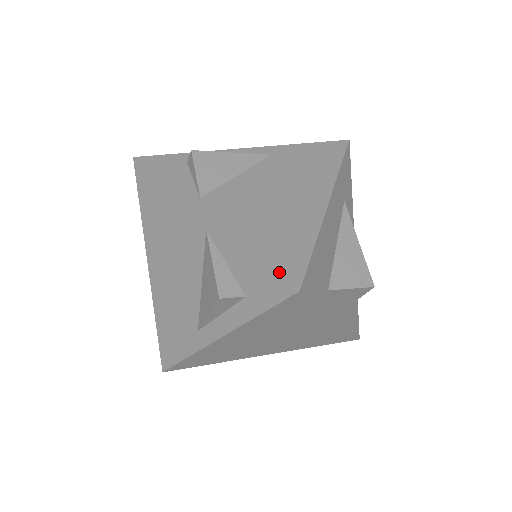
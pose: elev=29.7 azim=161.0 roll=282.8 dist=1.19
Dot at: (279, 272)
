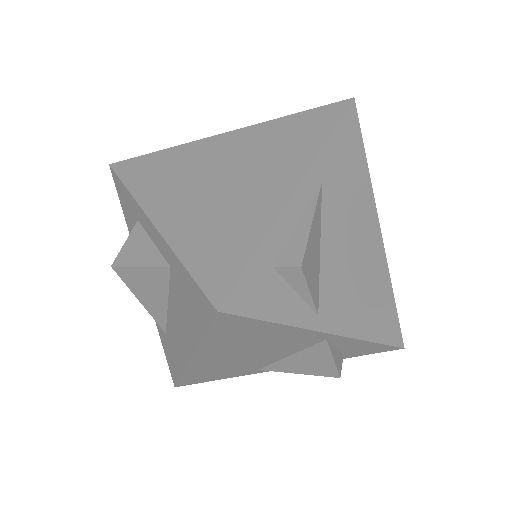
Dot at: (393, 344)
